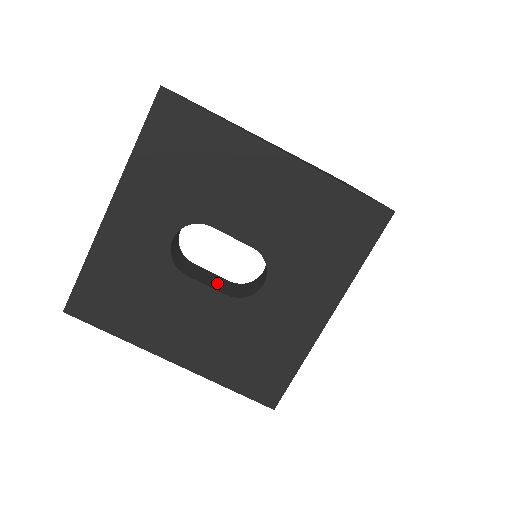
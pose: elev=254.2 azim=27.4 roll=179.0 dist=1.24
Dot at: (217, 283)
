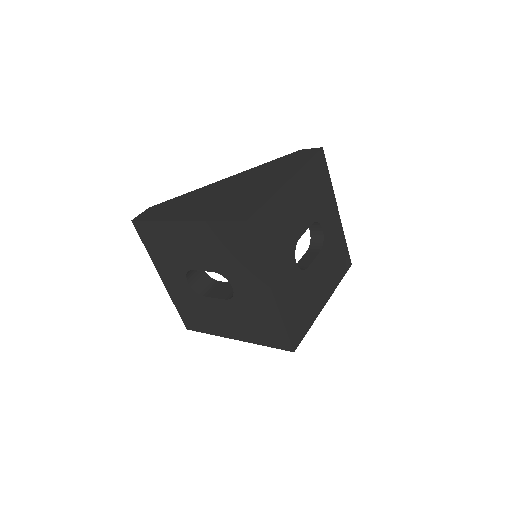
Dot at: (226, 291)
